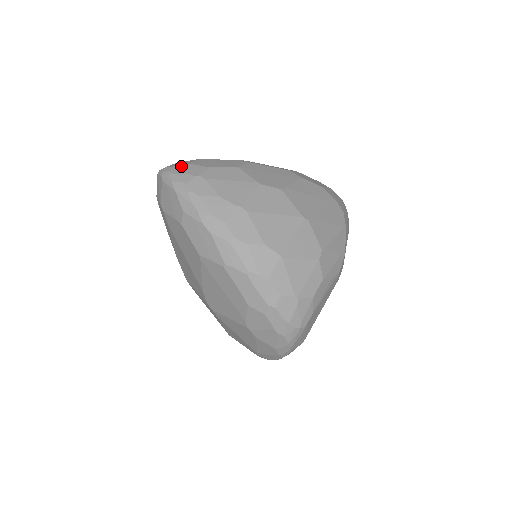
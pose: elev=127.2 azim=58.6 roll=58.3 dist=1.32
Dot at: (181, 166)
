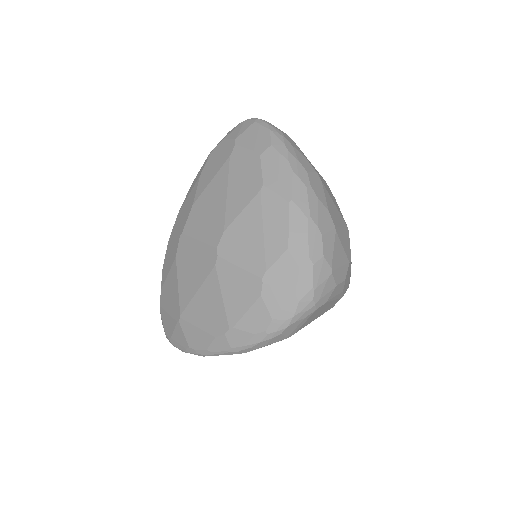
Dot at: occluded
